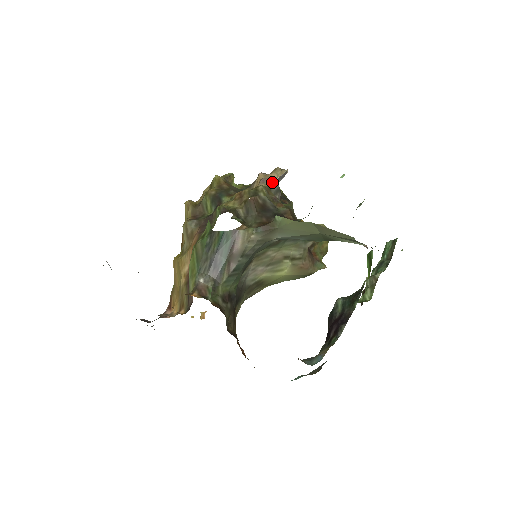
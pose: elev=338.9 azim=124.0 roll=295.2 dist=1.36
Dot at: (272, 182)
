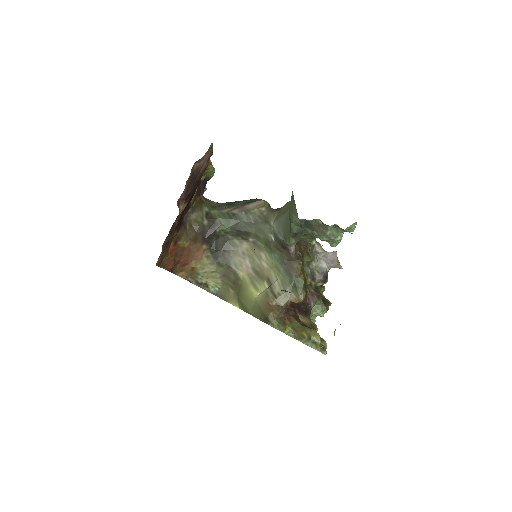
Dot at: (321, 248)
